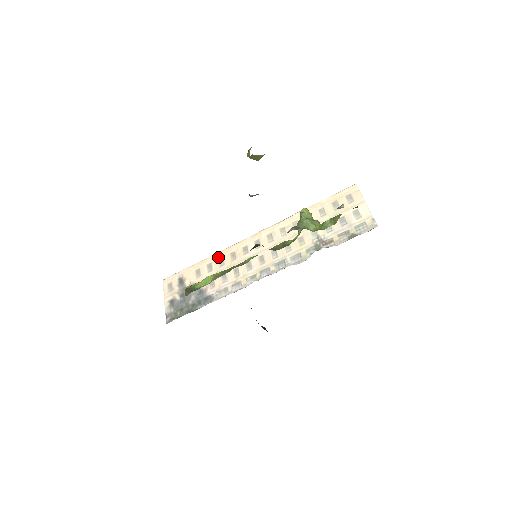
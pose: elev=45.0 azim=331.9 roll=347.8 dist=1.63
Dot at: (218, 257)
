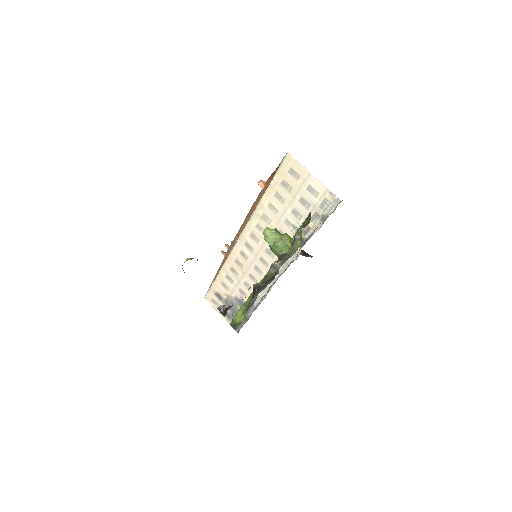
Dot at: (228, 268)
